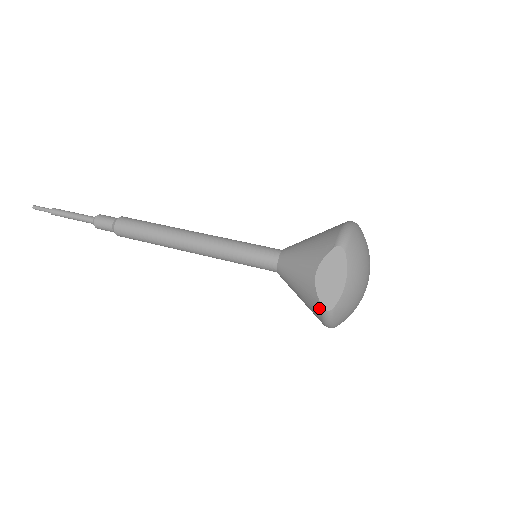
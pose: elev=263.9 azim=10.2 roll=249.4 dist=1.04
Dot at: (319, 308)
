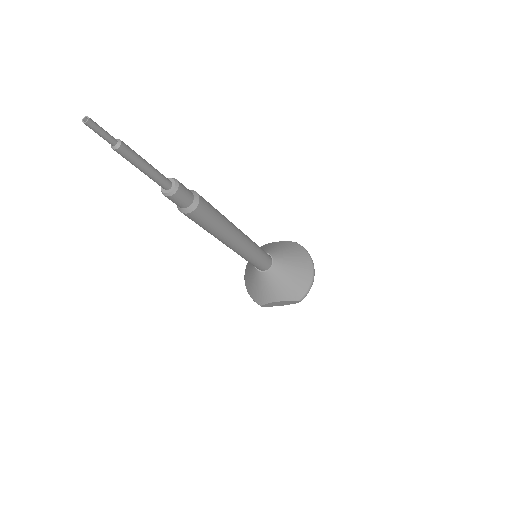
Dot at: (259, 303)
